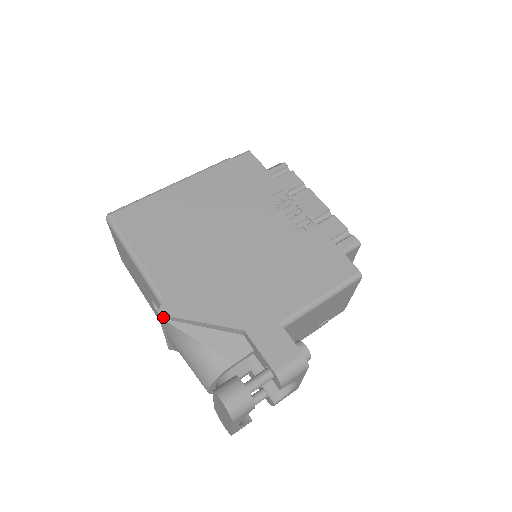
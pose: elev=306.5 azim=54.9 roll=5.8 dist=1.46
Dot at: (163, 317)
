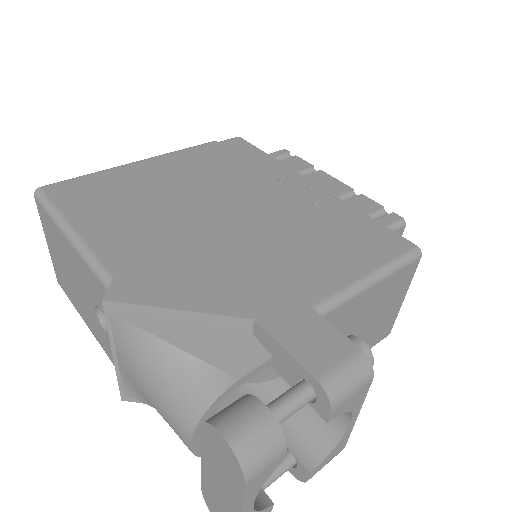
Dot at: (111, 307)
